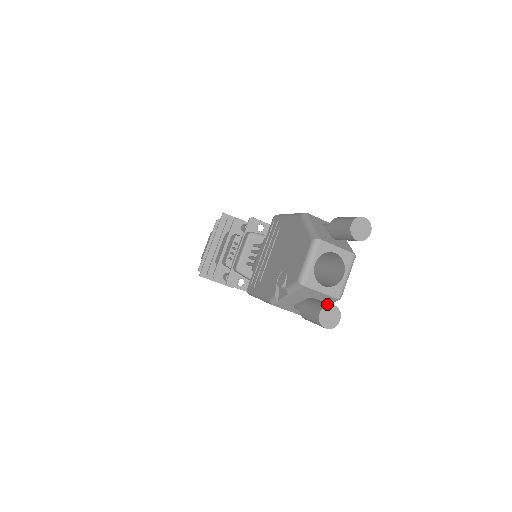
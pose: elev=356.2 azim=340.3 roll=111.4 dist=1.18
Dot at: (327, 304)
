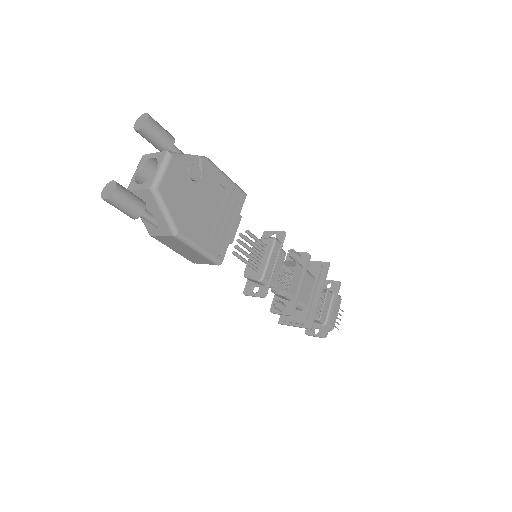
Dot at: (110, 183)
